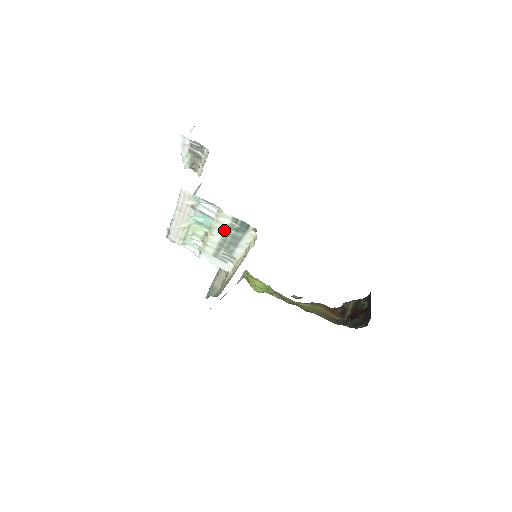
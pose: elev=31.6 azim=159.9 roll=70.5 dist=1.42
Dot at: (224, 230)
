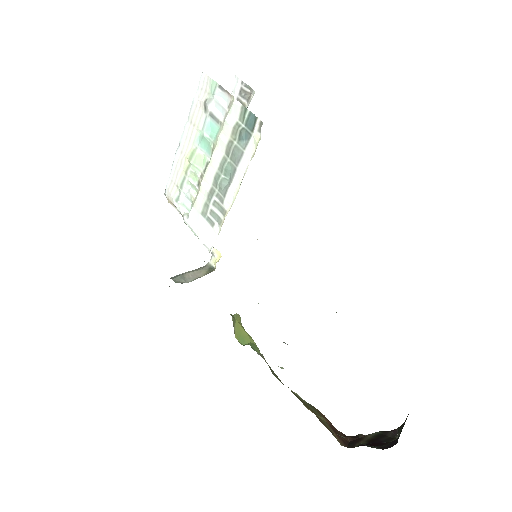
Dot at: (226, 142)
